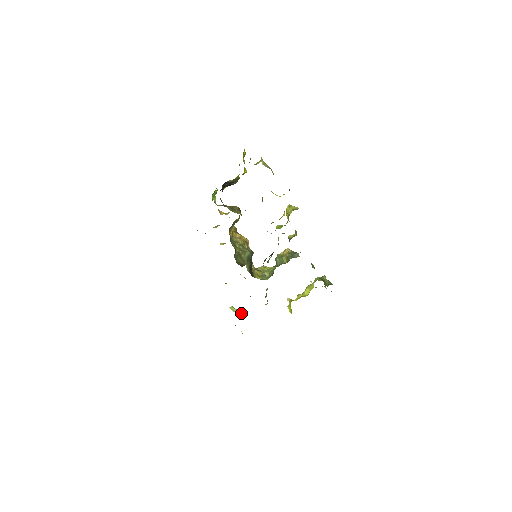
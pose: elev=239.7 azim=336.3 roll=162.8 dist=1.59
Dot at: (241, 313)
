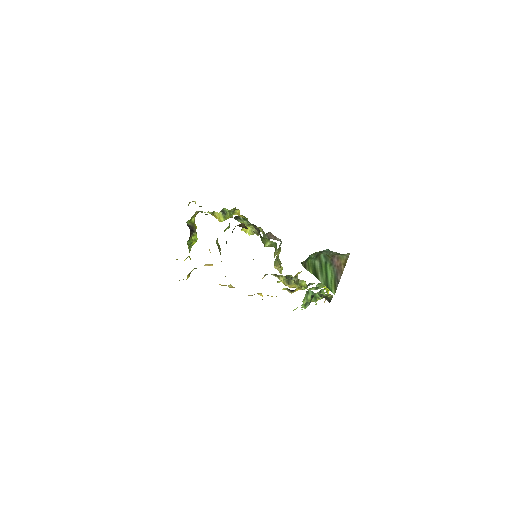
Dot at: occluded
